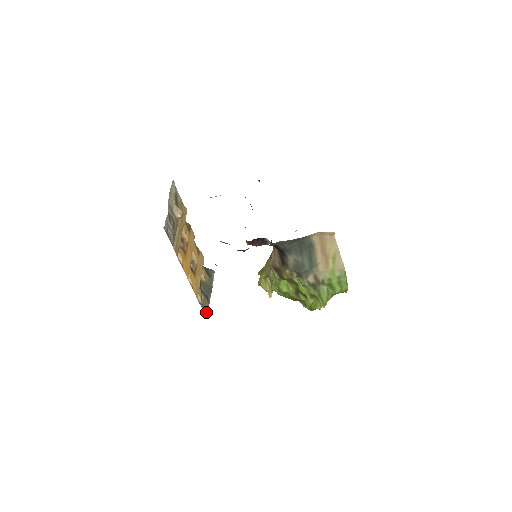
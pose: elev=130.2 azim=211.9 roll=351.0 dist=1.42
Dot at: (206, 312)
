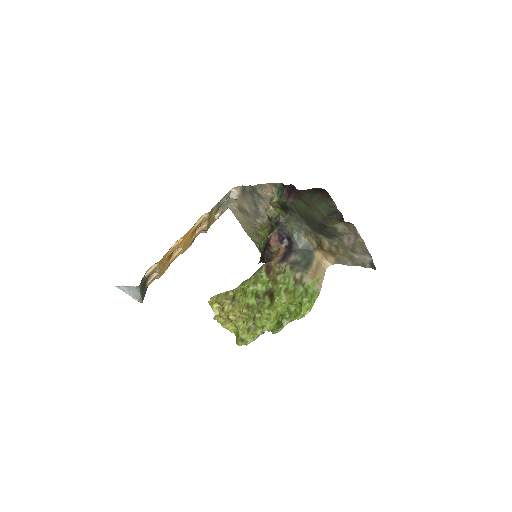
Dot at: (140, 284)
